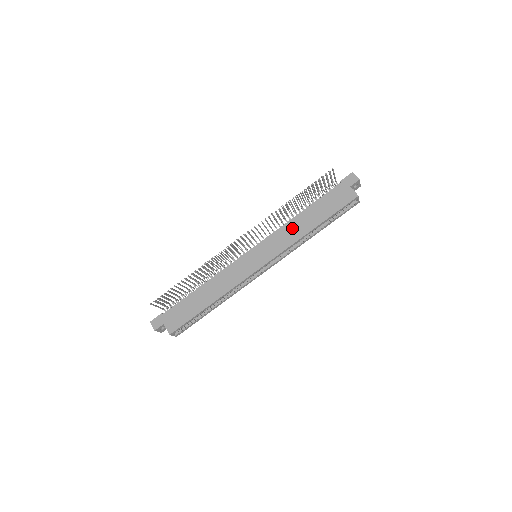
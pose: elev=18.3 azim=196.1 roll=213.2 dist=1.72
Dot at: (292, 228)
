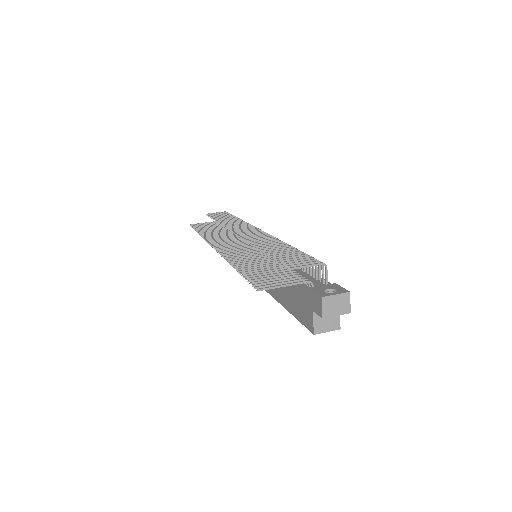
Dot at: occluded
